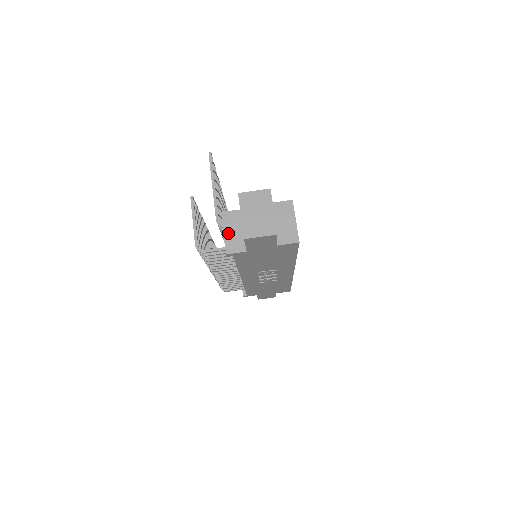
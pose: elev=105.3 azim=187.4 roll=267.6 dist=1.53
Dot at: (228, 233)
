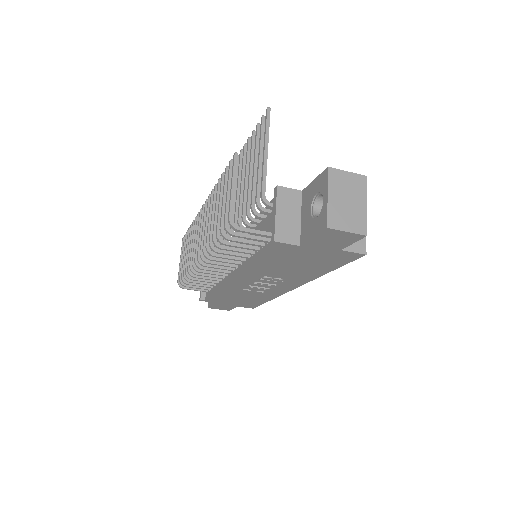
Dot at: (281, 215)
